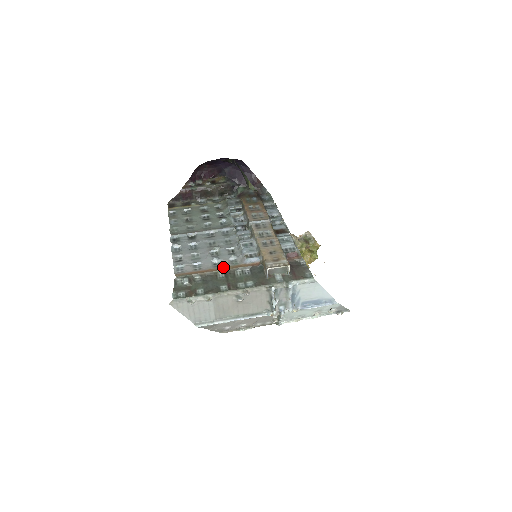
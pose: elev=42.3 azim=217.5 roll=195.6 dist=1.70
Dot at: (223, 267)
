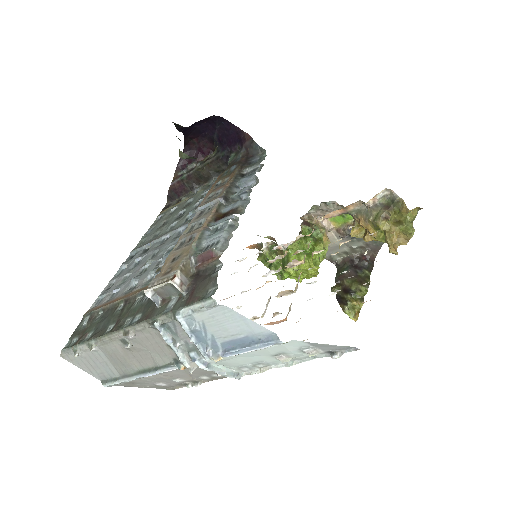
Dot at: (129, 293)
